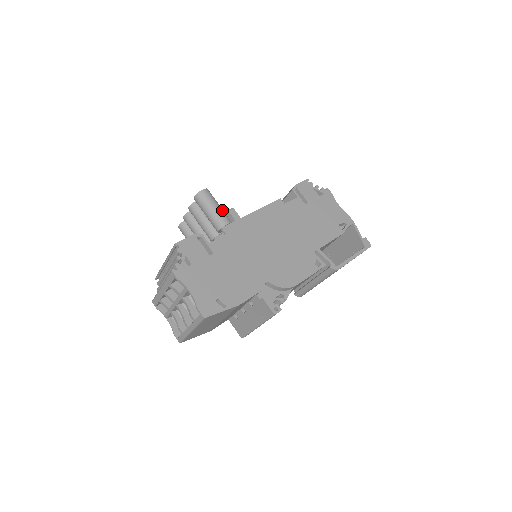
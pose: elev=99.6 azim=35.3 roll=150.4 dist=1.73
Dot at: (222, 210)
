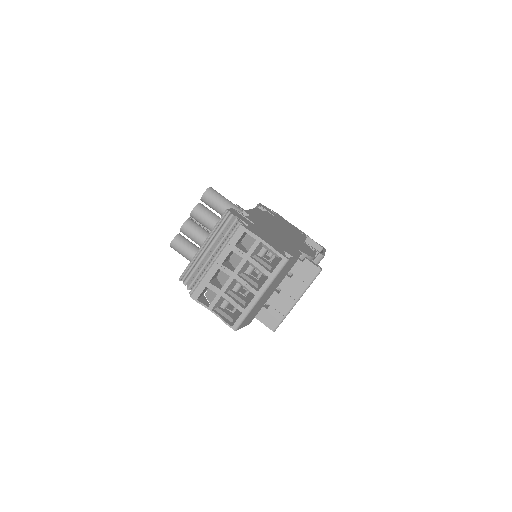
Dot at: occluded
